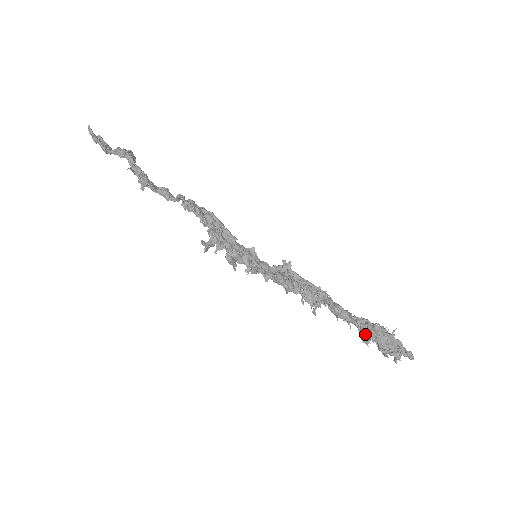
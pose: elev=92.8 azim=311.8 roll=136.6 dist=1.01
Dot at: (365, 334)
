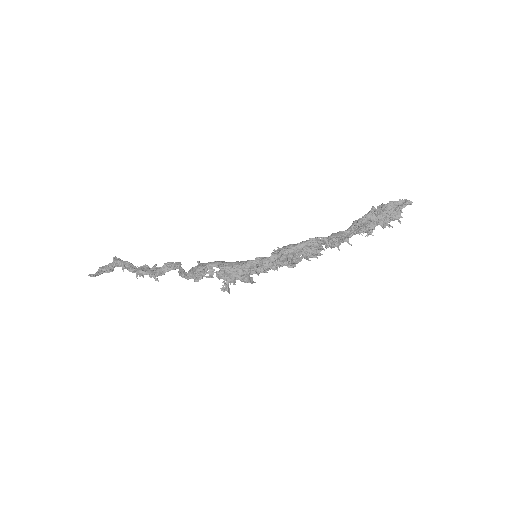
Dot at: (365, 230)
